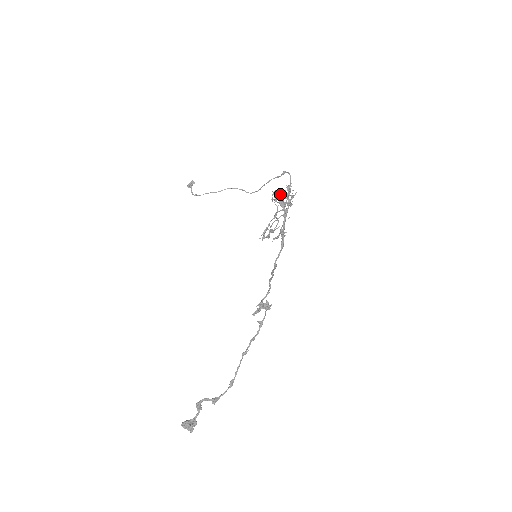
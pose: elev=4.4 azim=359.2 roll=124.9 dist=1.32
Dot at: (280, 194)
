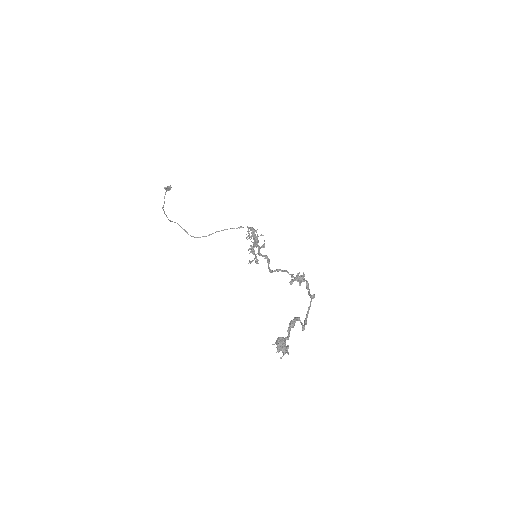
Dot at: occluded
